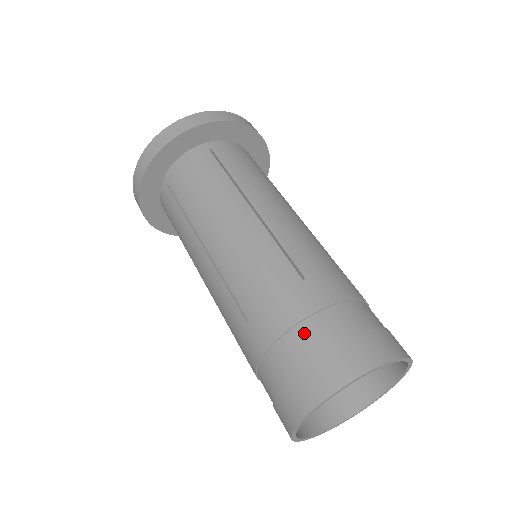
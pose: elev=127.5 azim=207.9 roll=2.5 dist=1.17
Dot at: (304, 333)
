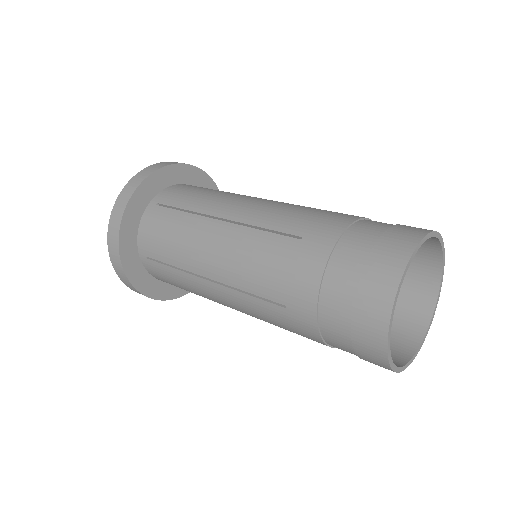
Dot at: (366, 224)
